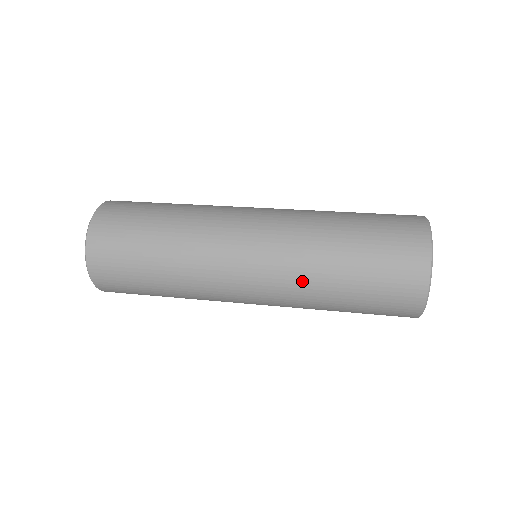
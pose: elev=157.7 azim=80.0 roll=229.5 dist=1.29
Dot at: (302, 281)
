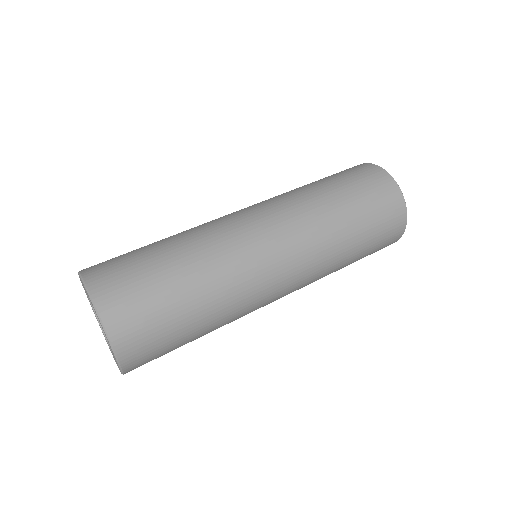
Dot at: occluded
